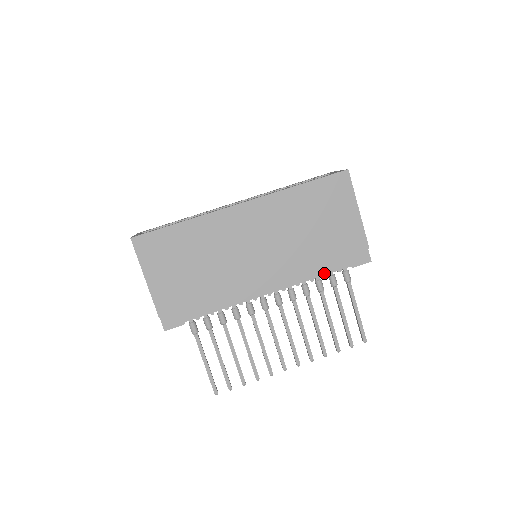
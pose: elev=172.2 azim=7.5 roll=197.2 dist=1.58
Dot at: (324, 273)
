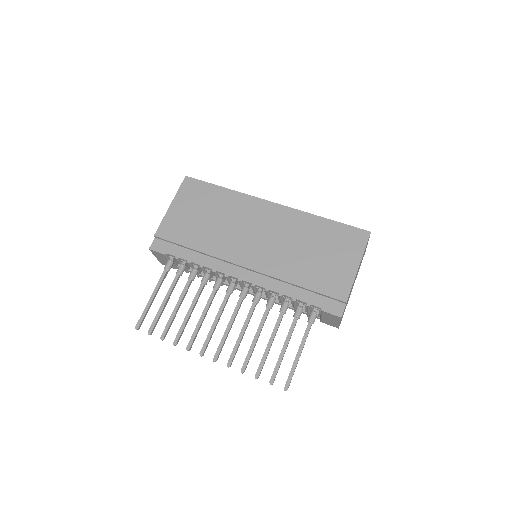
Dot at: (294, 296)
